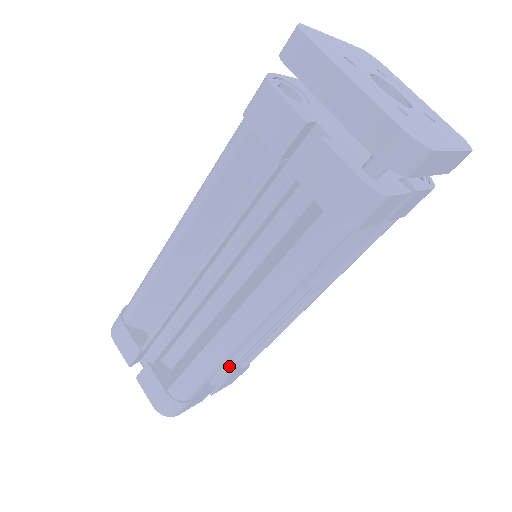
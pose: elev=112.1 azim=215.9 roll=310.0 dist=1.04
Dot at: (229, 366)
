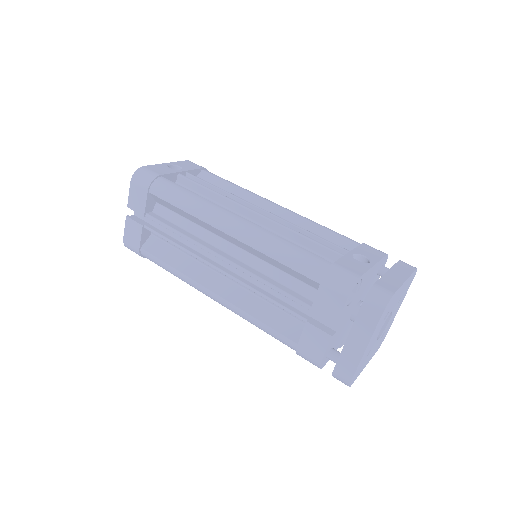
Dot at: occluded
